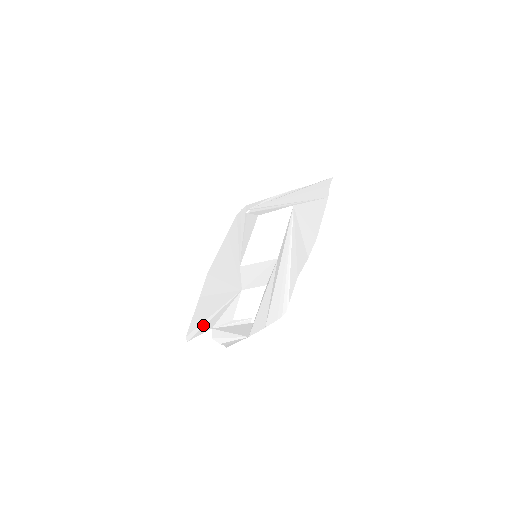
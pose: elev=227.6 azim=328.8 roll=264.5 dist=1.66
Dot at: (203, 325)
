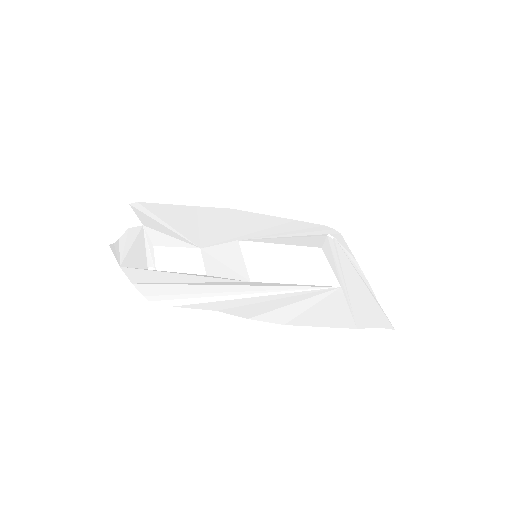
Dot at: (151, 216)
